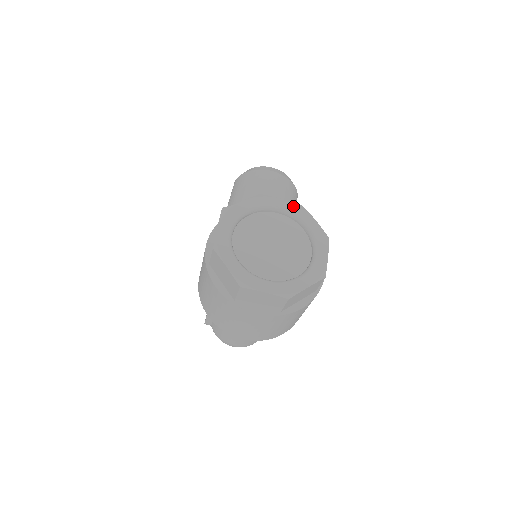
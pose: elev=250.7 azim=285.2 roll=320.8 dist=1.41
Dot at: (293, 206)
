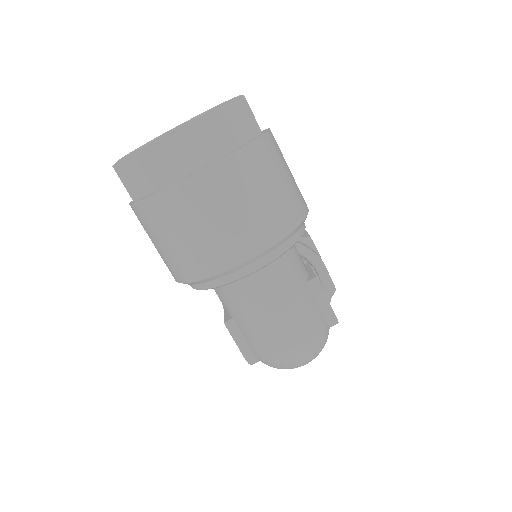
Dot at: occluded
